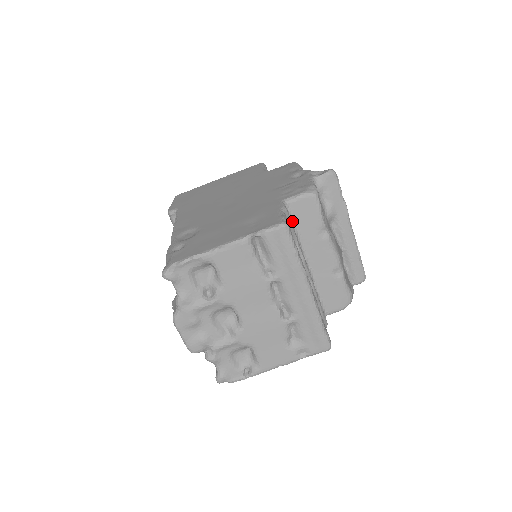
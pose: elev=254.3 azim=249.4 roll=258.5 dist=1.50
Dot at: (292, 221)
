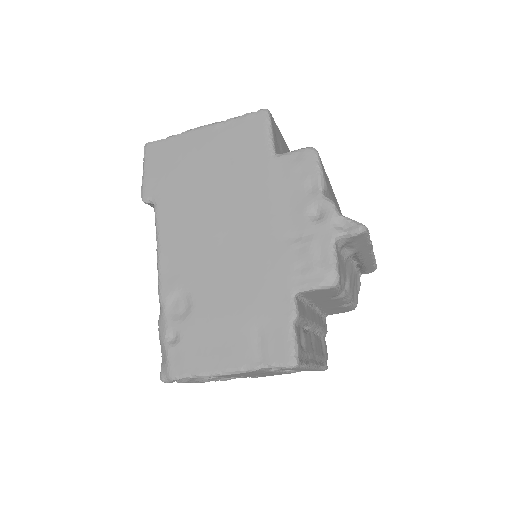
Dot at: (303, 299)
